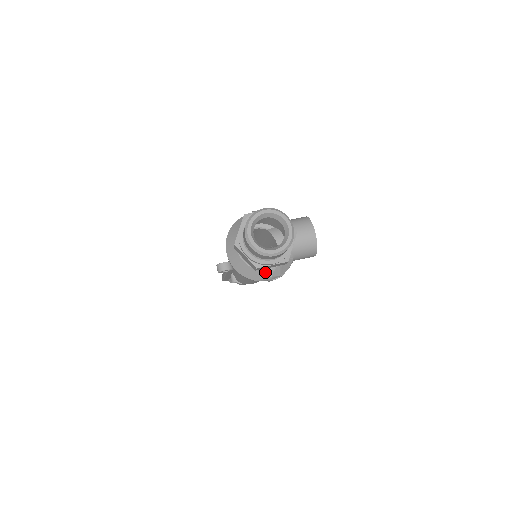
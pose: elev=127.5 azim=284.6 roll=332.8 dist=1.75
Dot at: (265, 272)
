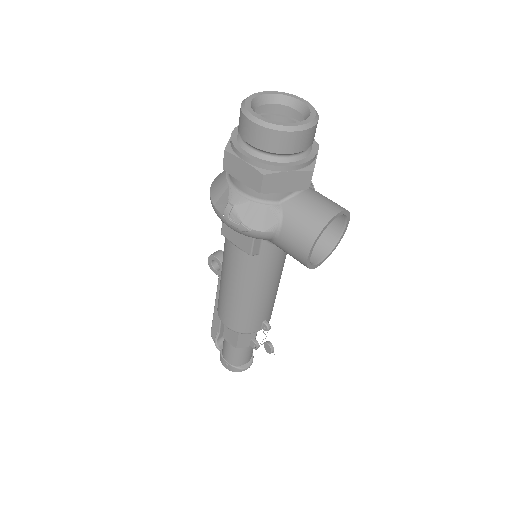
Dot at: (232, 194)
